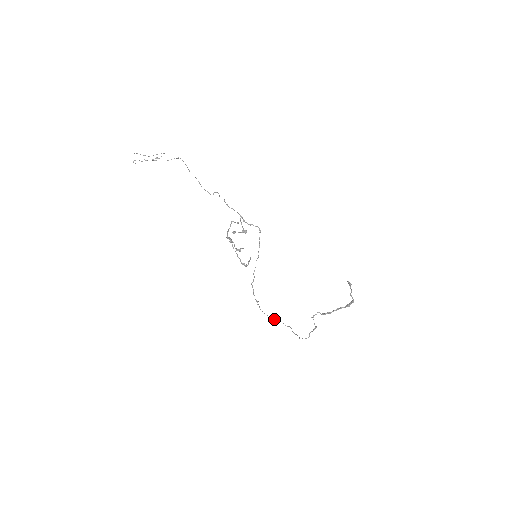
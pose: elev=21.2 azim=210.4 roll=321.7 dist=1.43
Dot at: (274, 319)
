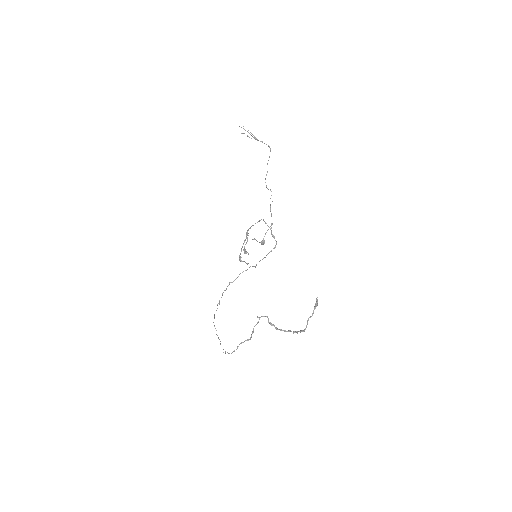
Dot at: occluded
